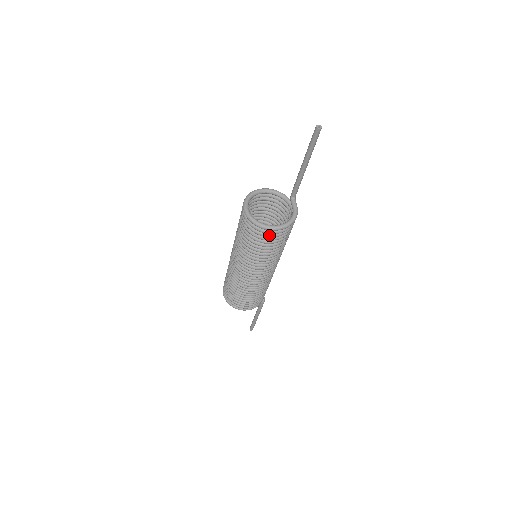
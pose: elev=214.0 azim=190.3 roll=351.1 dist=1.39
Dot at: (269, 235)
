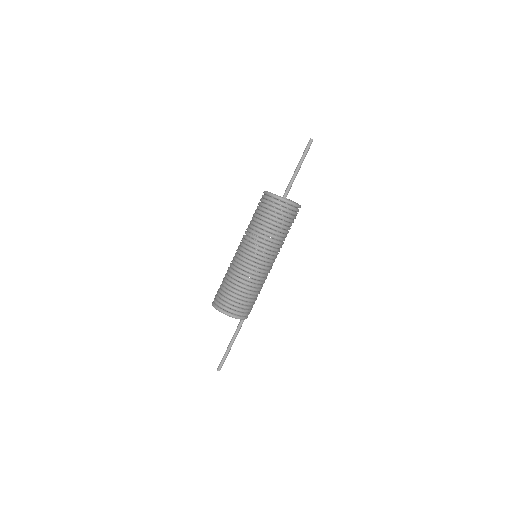
Dot at: (294, 212)
